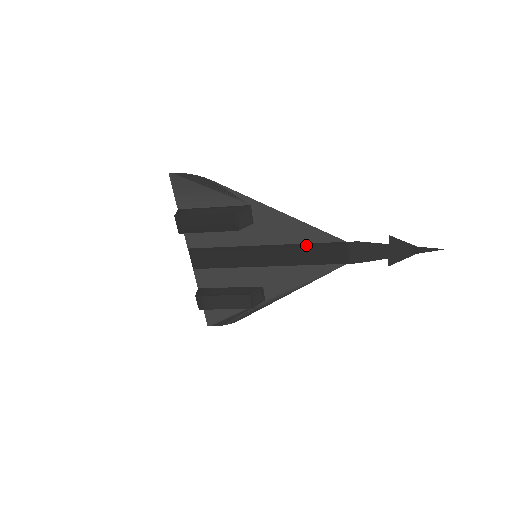
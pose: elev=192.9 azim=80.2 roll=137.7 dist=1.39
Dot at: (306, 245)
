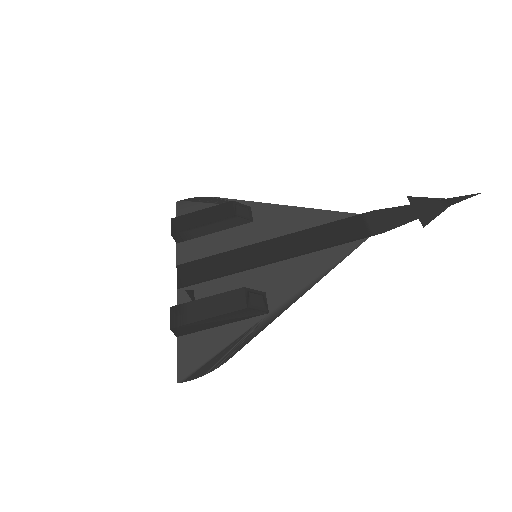
Dot at: (314, 229)
